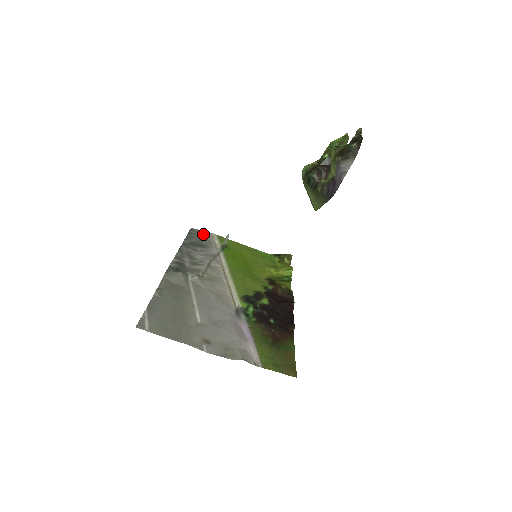
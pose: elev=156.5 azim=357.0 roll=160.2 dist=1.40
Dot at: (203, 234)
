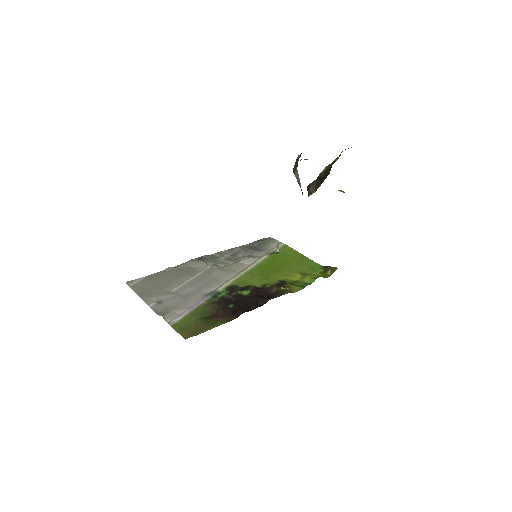
Dot at: (270, 242)
